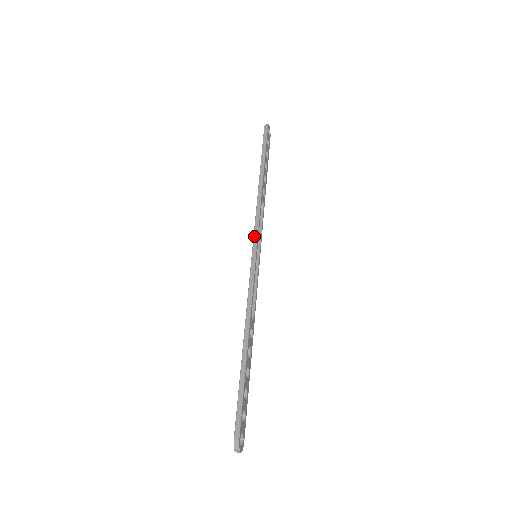
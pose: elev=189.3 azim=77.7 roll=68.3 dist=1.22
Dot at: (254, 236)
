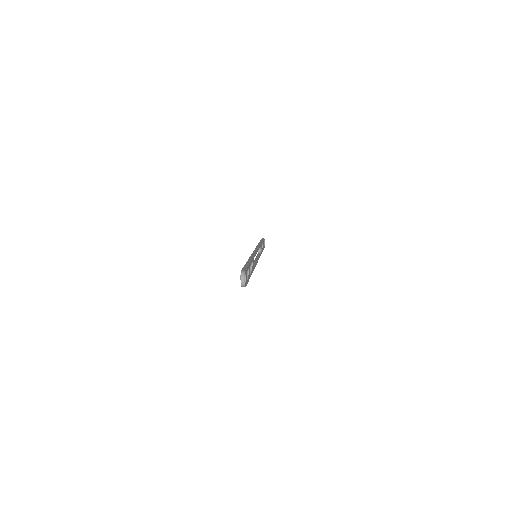
Dot at: (256, 248)
